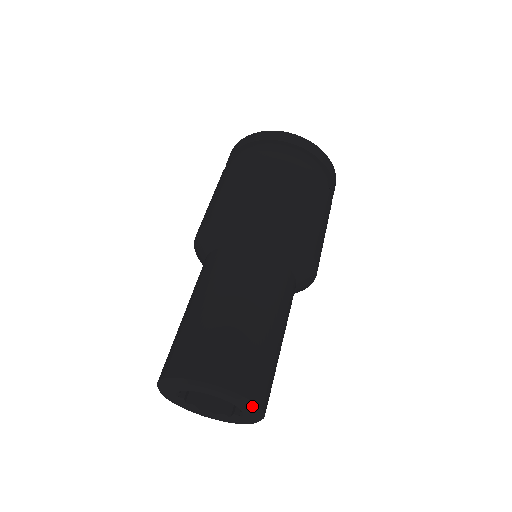
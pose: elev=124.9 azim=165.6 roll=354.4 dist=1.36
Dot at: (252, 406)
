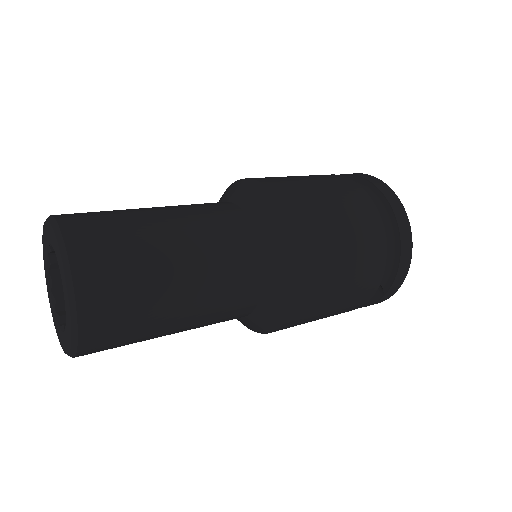
Dot at: (73, 320)
